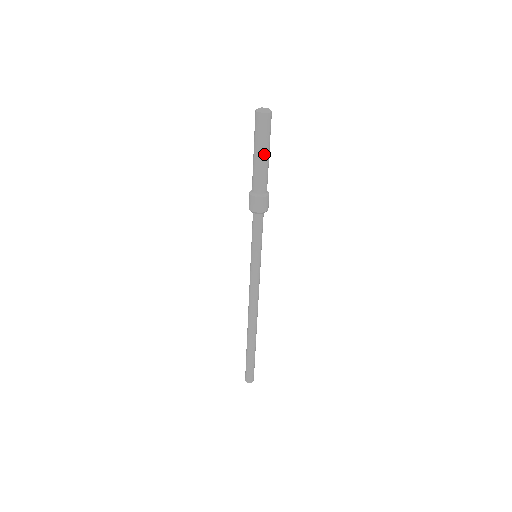
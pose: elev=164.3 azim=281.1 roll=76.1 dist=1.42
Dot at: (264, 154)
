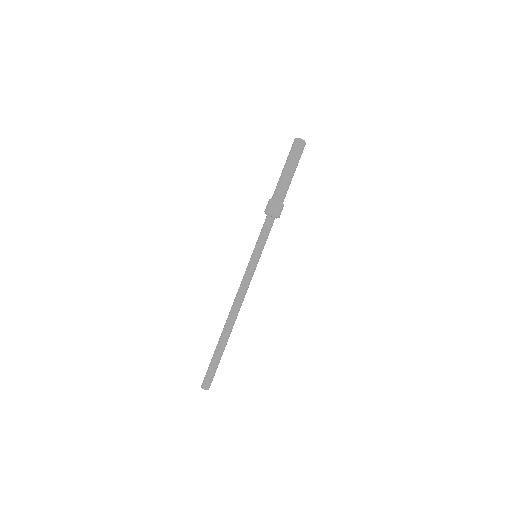
Dot at: (293, 171)
